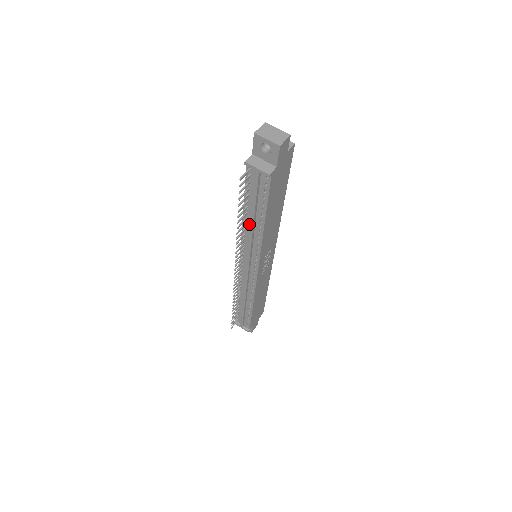
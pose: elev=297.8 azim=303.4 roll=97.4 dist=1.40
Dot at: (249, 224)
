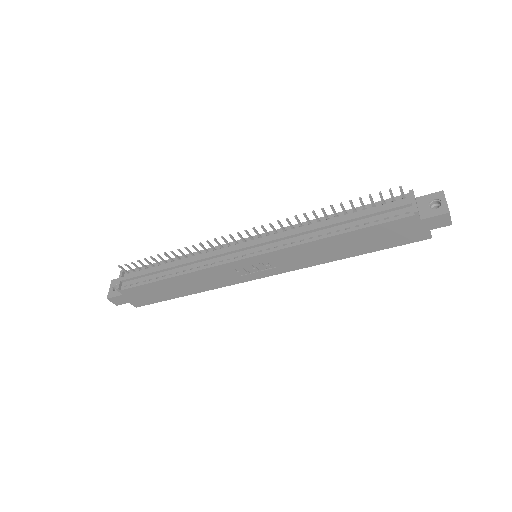
Dot at: (326, 222)
